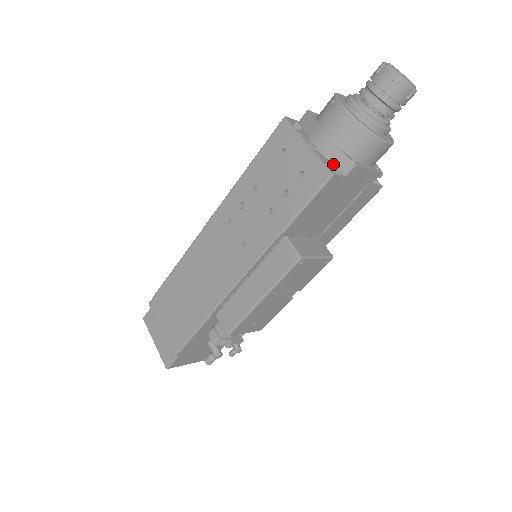
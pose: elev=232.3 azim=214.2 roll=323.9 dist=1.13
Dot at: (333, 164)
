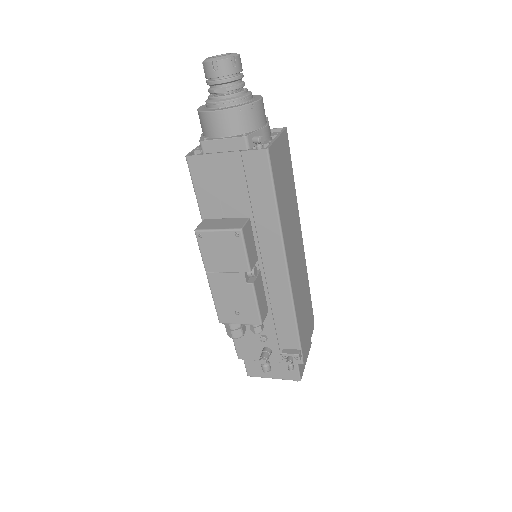
Dot at: occluded
